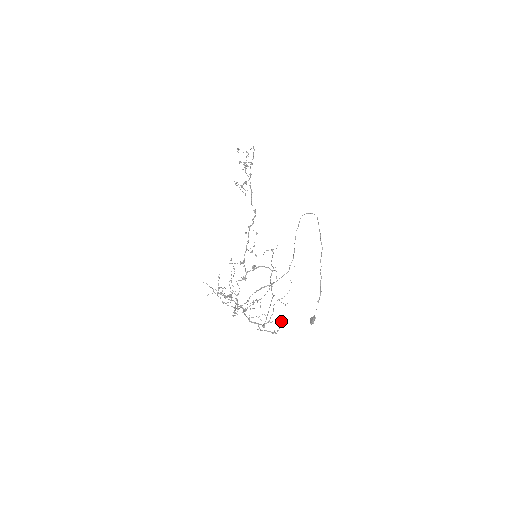
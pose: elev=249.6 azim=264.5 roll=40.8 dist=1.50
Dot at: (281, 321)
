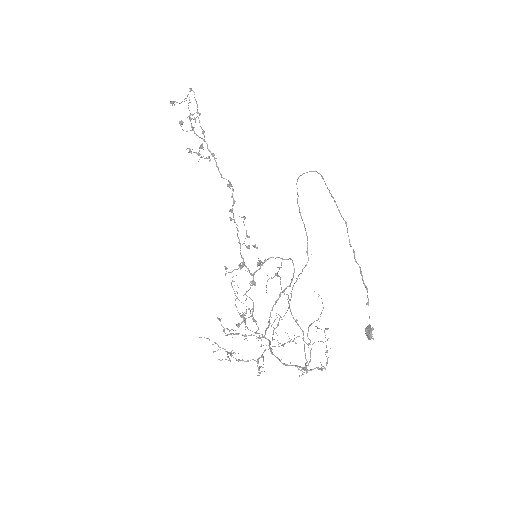
Dot at: (326, 347)
